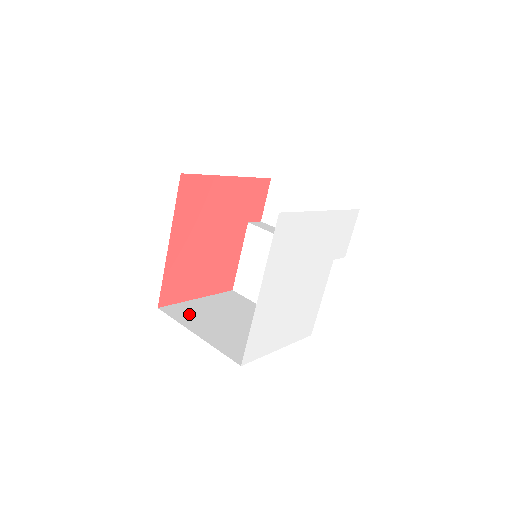
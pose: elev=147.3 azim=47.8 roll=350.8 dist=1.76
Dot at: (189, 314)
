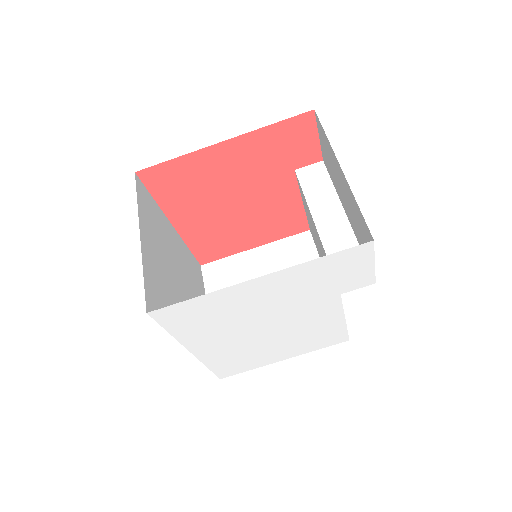
Dot at: (225, 279)
